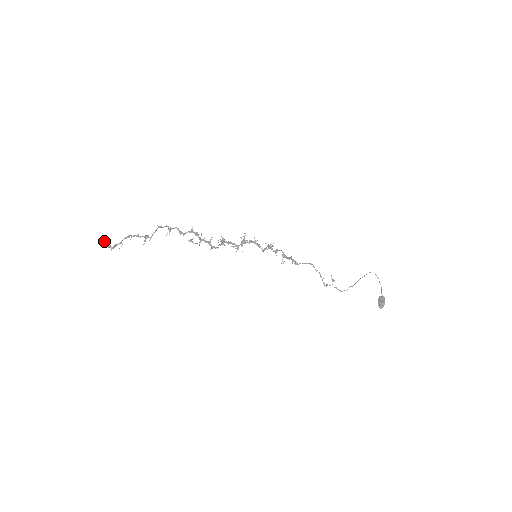
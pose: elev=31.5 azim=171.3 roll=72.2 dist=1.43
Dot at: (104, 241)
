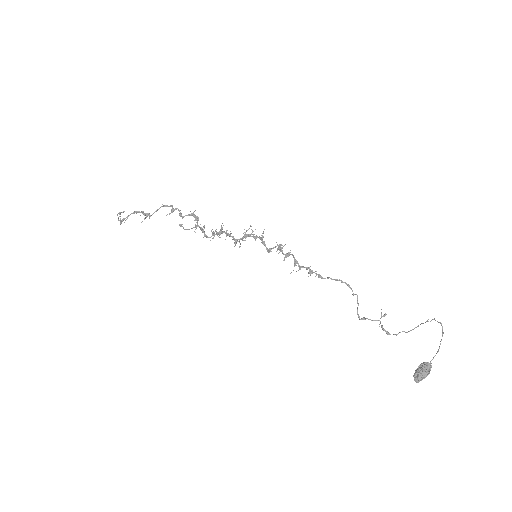
Dot at: (117, 214)
